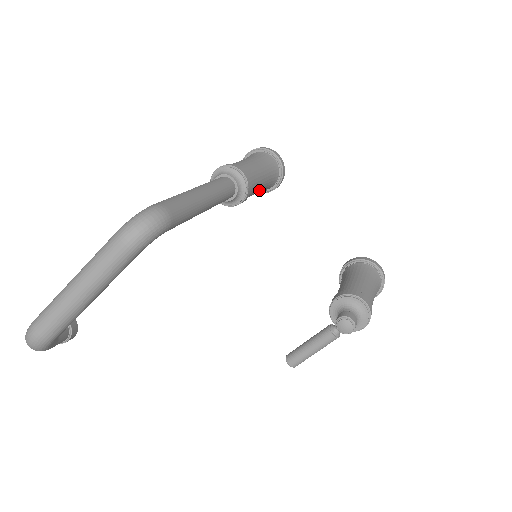
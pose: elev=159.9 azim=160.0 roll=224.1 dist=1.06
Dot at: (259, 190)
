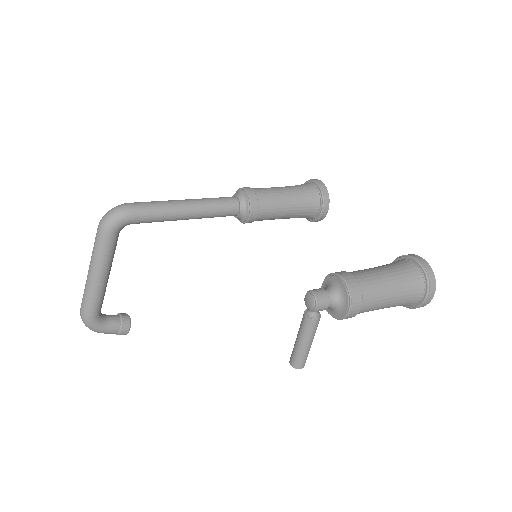
Dot at: (287, 210)
